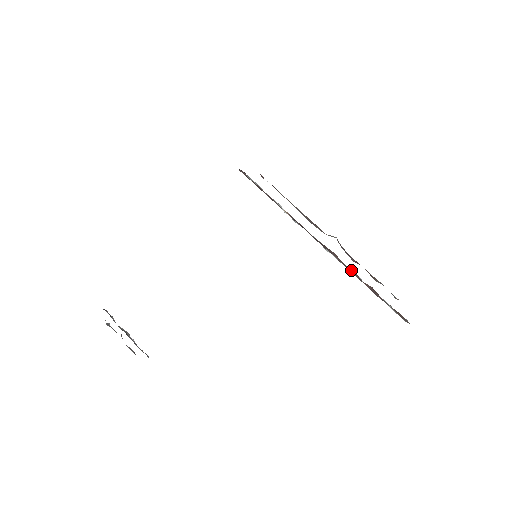
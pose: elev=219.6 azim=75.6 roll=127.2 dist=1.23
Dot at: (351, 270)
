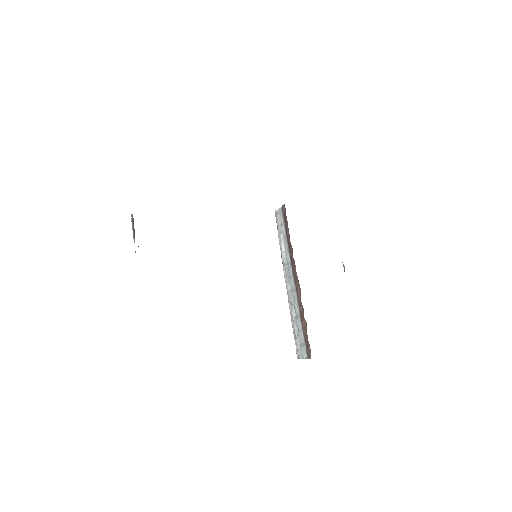
Dot at: (302, 306)
